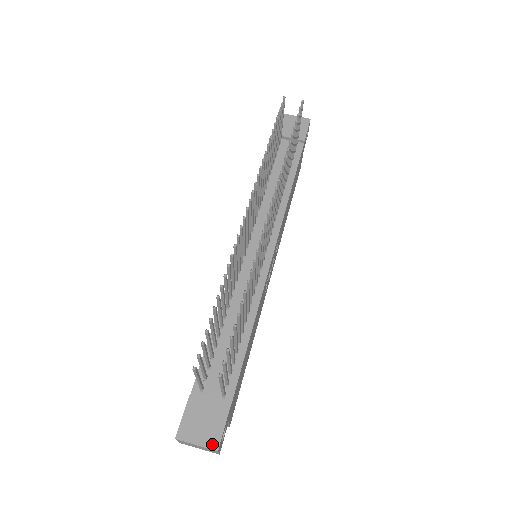
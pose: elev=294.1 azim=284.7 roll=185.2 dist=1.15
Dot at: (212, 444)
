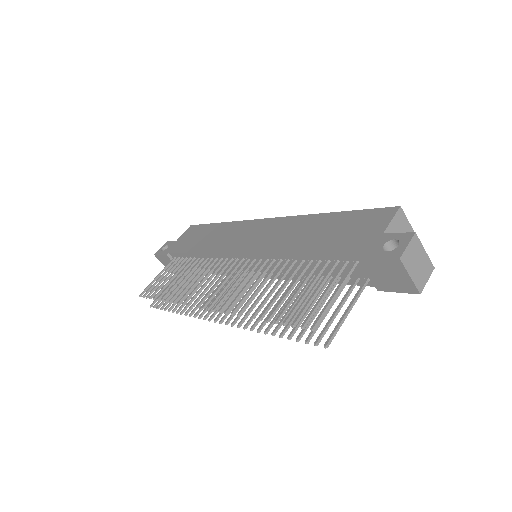
Dot at: occluded
